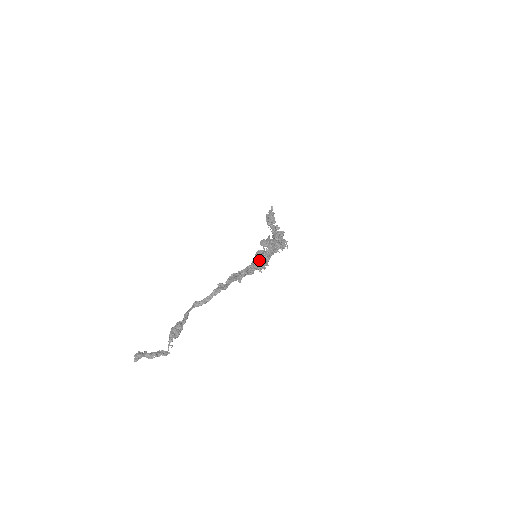
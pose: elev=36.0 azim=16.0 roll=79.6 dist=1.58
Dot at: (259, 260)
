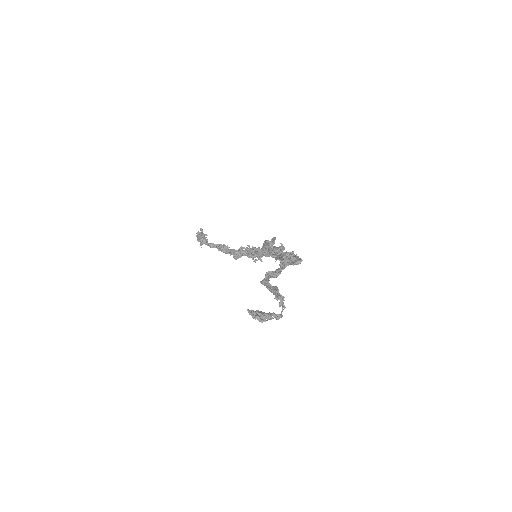
Dot at: (284, 254)
